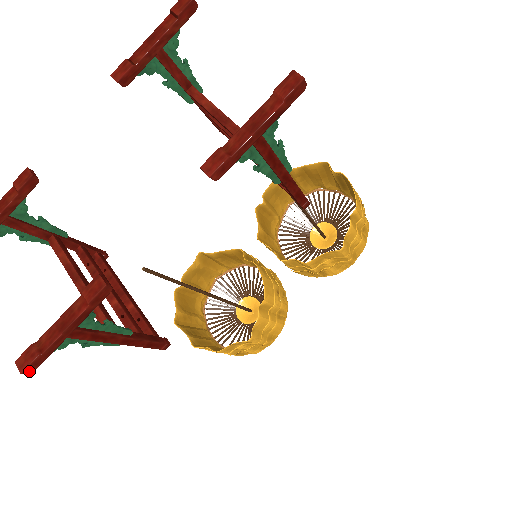
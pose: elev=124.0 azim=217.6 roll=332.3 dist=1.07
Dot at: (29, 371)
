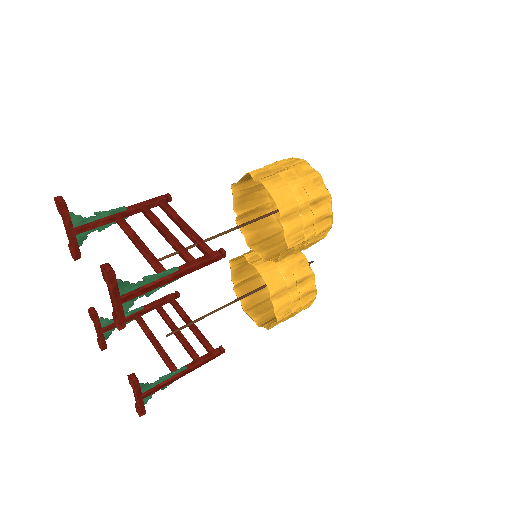
Dot at: (143, 414)
